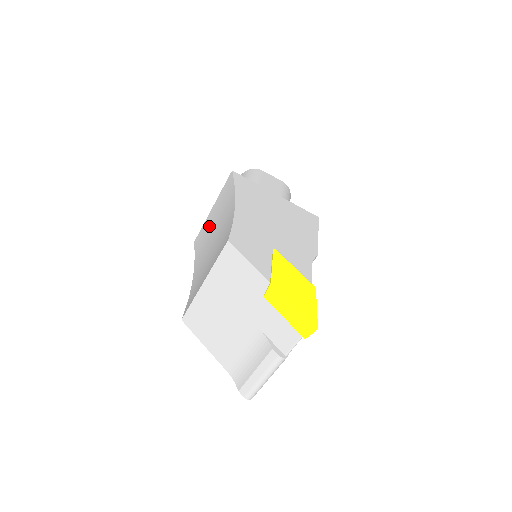
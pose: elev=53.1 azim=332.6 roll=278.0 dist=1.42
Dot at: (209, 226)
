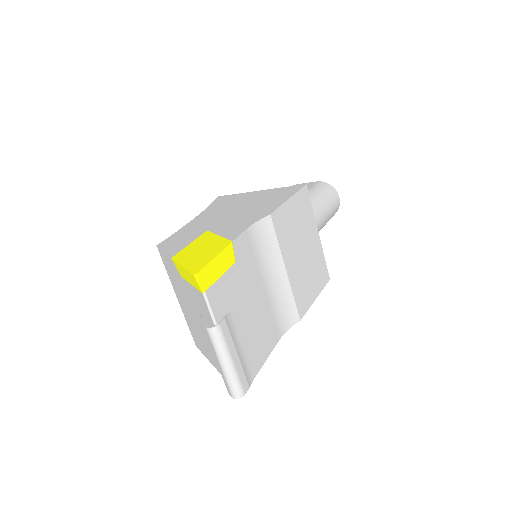
Dot at: occluded
